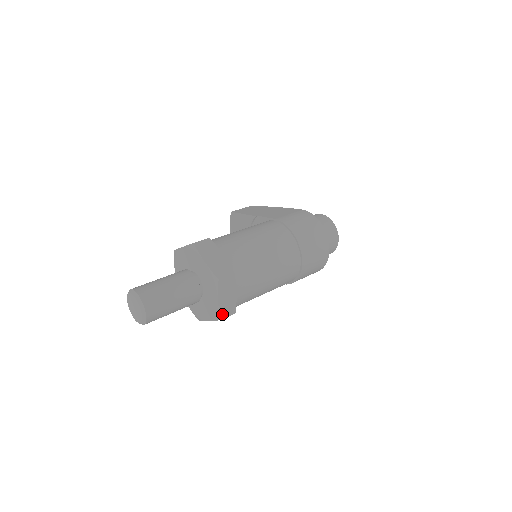
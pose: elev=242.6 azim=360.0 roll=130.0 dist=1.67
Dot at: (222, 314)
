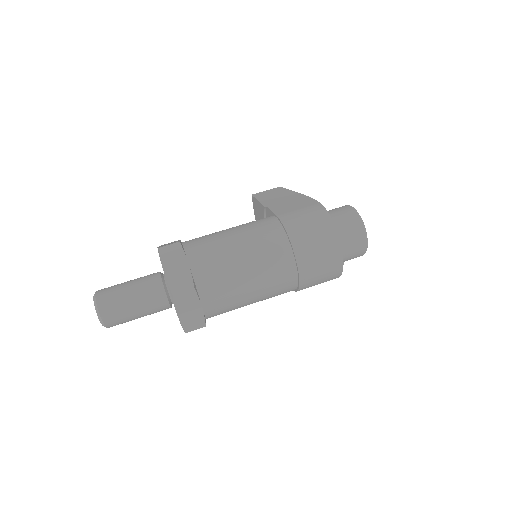
Dot at: (187, 327)
